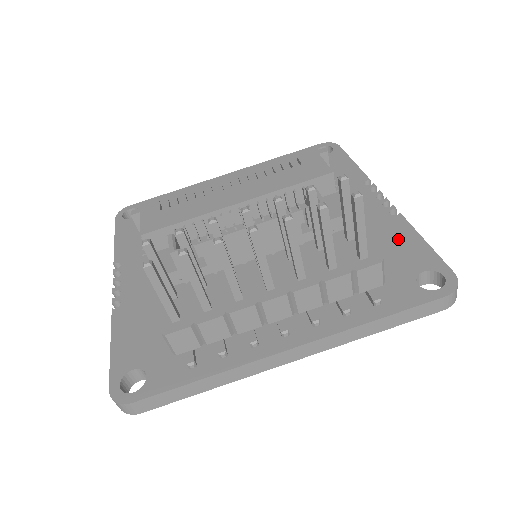
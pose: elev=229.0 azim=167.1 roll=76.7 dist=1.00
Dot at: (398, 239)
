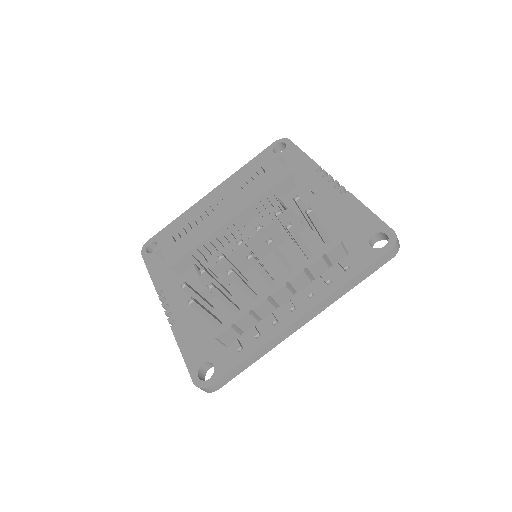
Dot at: (351, 214)
